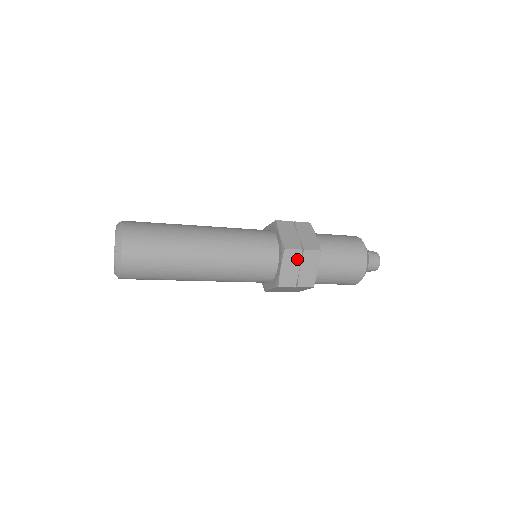
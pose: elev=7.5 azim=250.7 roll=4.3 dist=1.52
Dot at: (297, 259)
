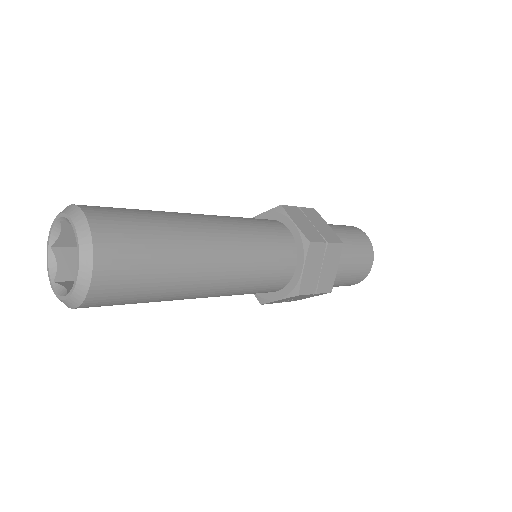
Dot at: (320, 256)
